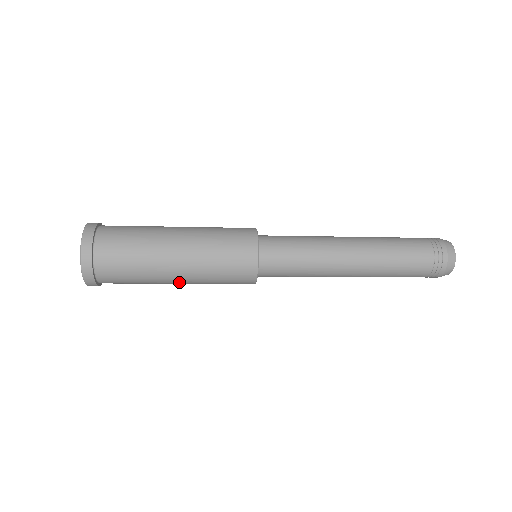
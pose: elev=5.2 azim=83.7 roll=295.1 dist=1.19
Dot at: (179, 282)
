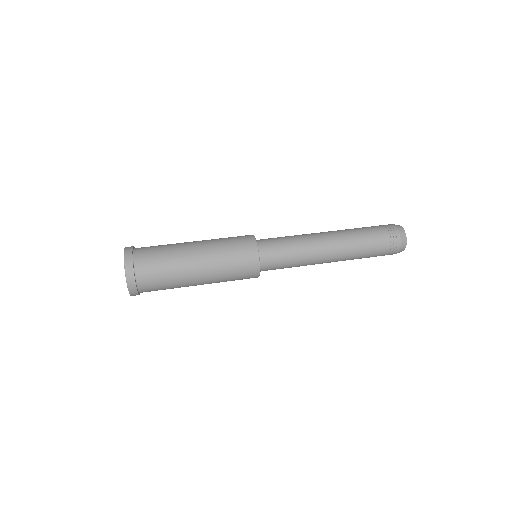
Dot at: (201, 282)
